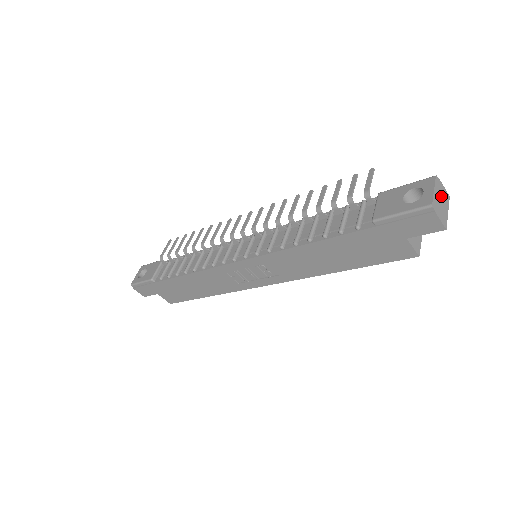
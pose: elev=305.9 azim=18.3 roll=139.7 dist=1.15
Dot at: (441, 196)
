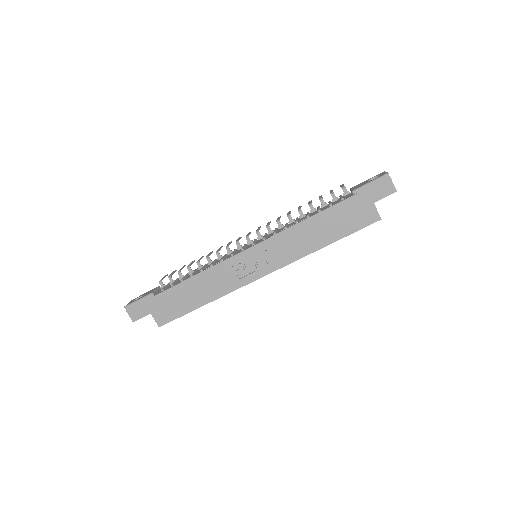
Dot at: occluded
